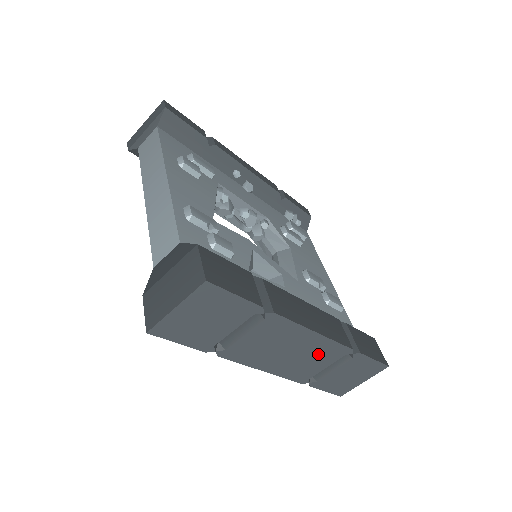
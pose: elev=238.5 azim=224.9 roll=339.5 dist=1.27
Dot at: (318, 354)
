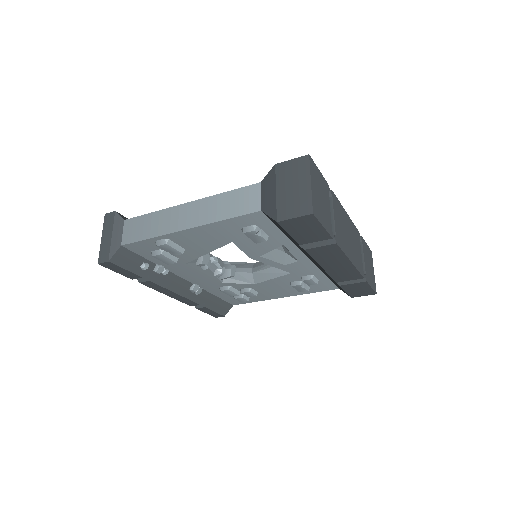
Dot at: (354, 238)
